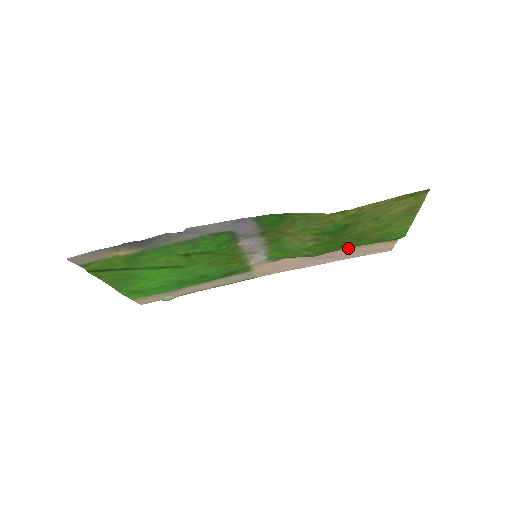
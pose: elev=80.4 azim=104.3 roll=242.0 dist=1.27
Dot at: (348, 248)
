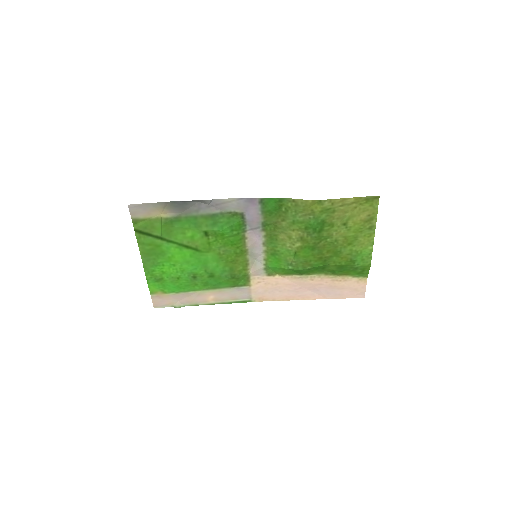
Dot at: (328, 277)
